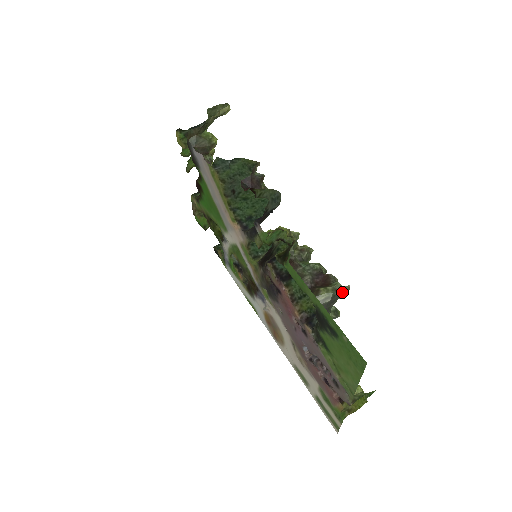
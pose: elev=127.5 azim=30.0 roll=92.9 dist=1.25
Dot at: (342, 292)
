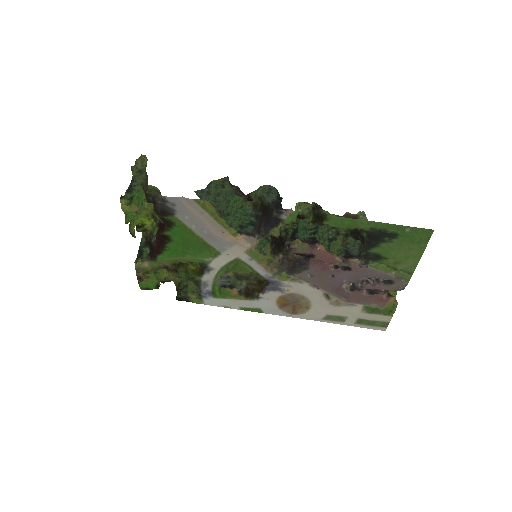
Dot at: occluded
